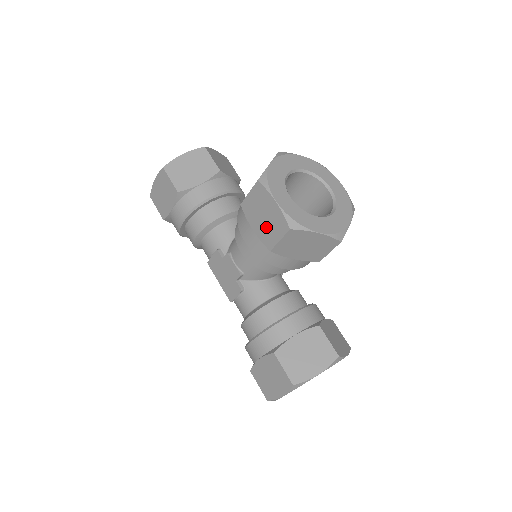
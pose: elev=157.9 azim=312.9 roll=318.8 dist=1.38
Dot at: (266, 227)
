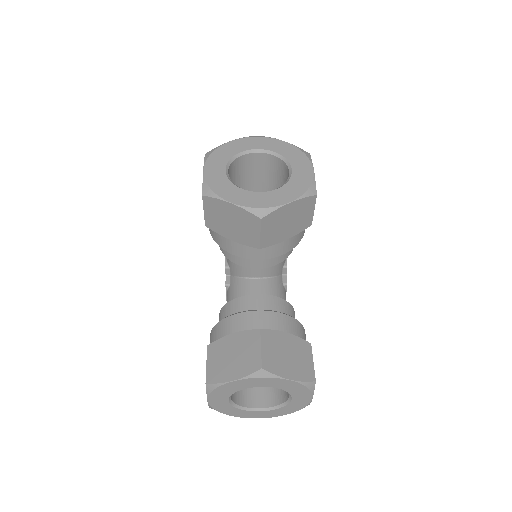
Dot at: occluded
